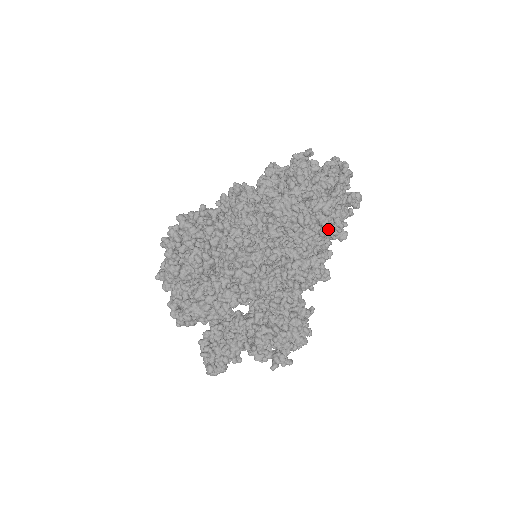
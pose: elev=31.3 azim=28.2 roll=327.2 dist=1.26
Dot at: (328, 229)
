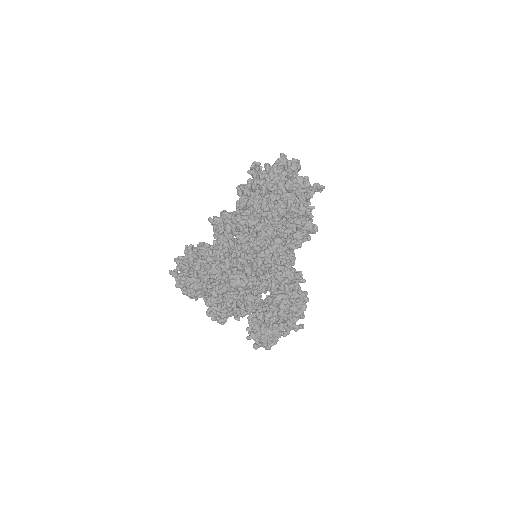
Dot at: (277, 219)
